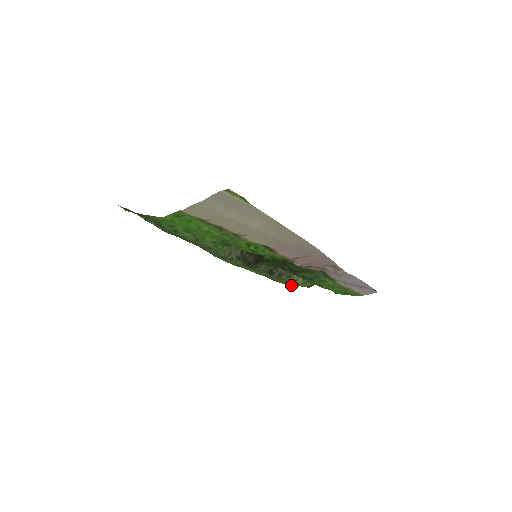
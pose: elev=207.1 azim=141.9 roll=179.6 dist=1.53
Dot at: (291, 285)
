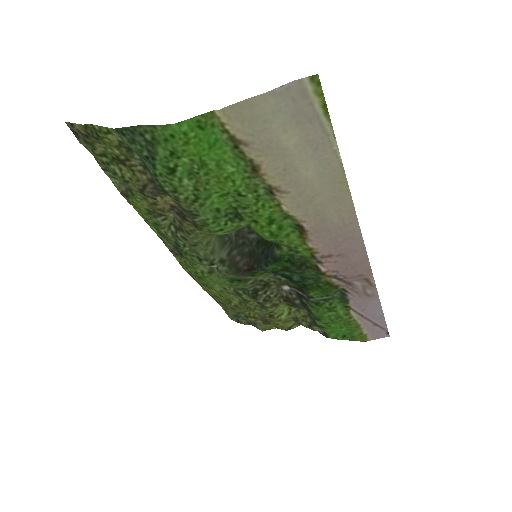
Dot at: (263, 326)
